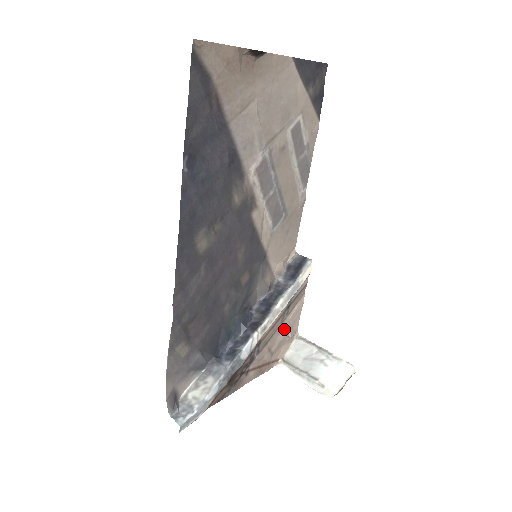
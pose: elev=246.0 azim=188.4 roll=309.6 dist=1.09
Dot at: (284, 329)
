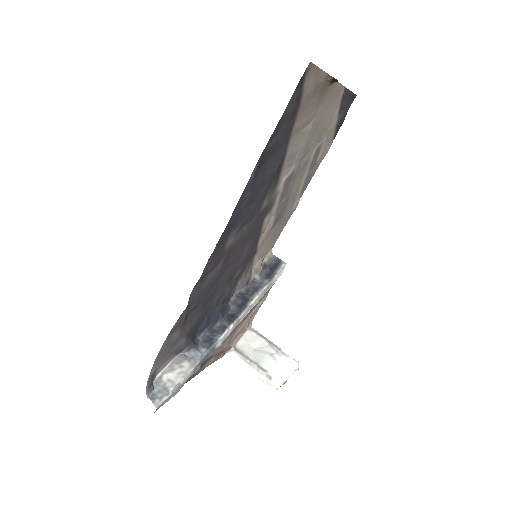
Dot at: (246, 321)
